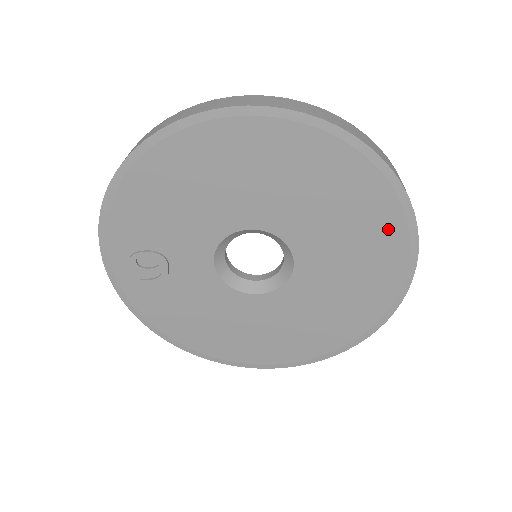
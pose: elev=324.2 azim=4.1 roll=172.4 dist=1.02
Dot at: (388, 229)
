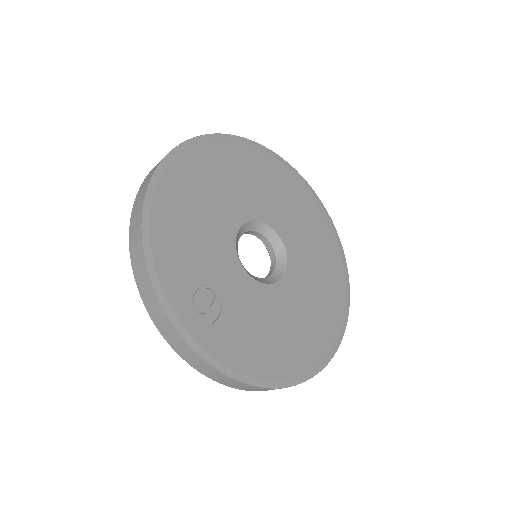
Dot at: (295, 185)
